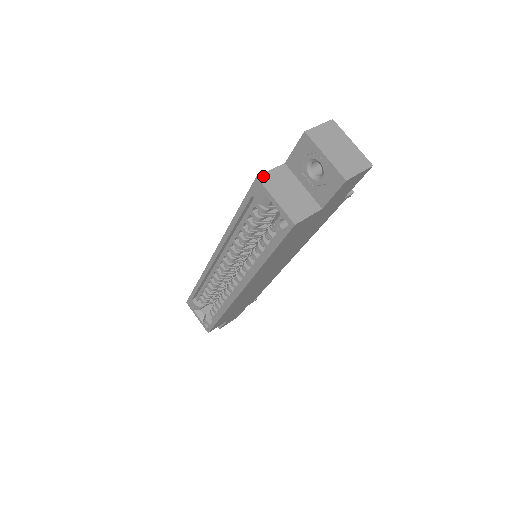
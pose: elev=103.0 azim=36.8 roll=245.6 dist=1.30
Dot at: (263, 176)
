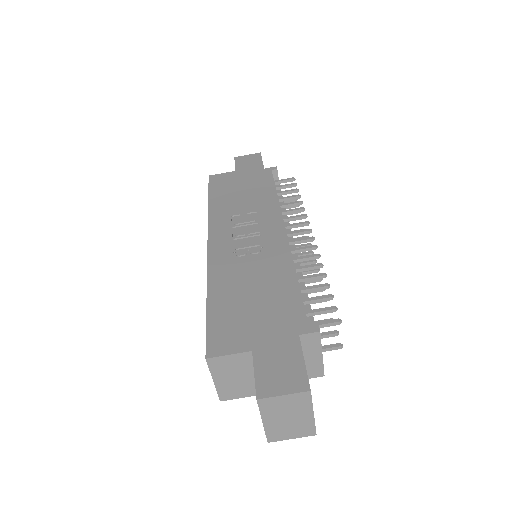
Dot at: (214, 359)
